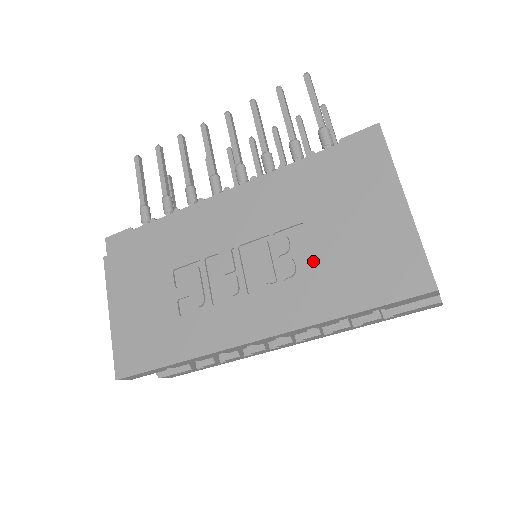
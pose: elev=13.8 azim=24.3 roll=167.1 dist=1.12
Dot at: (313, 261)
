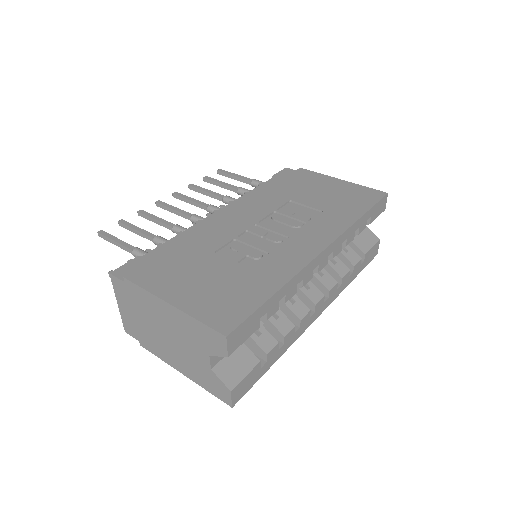
Dot at: (316, 208)
